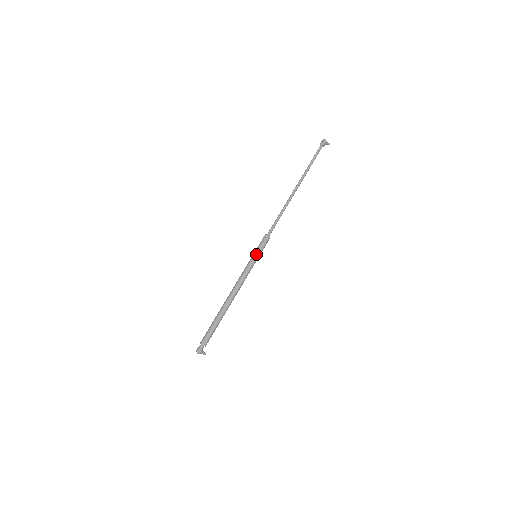
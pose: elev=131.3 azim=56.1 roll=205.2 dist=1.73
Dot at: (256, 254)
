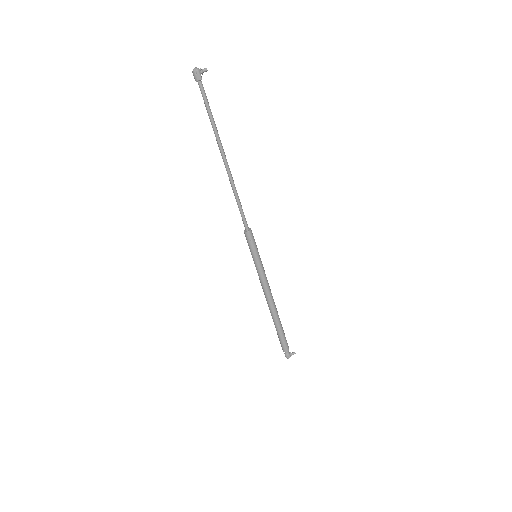
Dot at: (256, 257)
